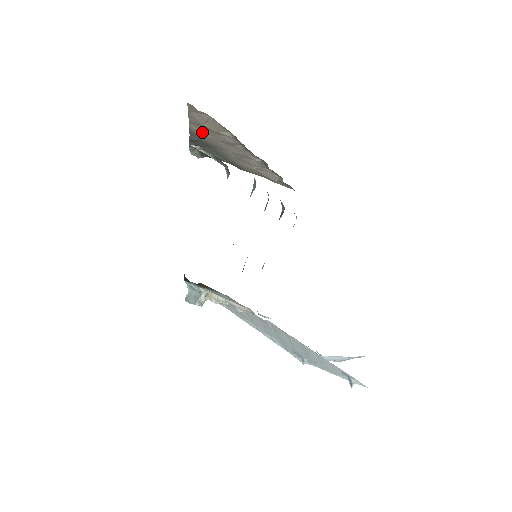
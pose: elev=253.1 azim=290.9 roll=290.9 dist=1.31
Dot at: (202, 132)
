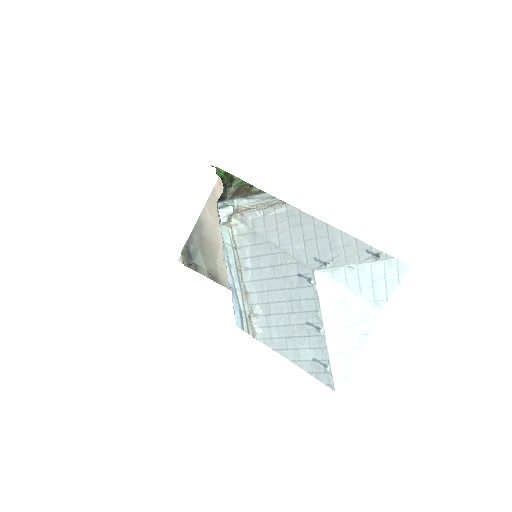
Dot at: (210, 216)
